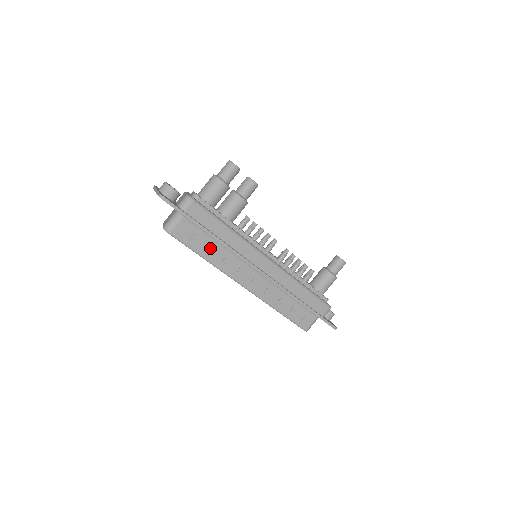
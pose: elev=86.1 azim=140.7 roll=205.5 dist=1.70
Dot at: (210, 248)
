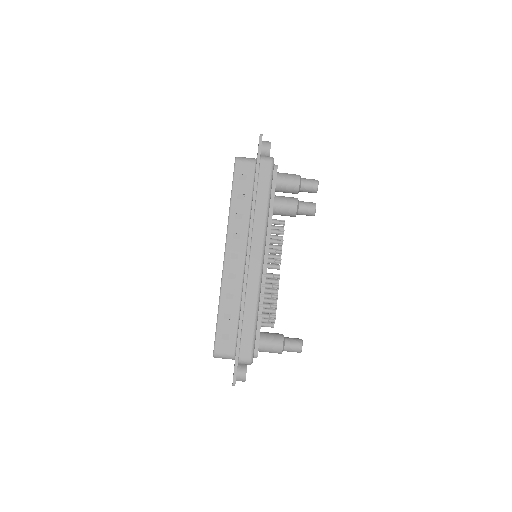
Dot at: (242, 201)
